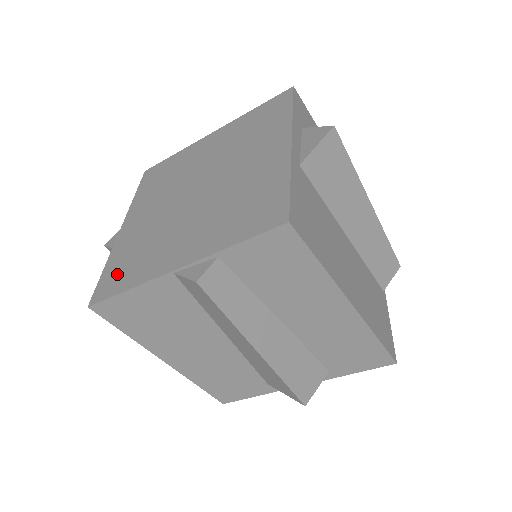
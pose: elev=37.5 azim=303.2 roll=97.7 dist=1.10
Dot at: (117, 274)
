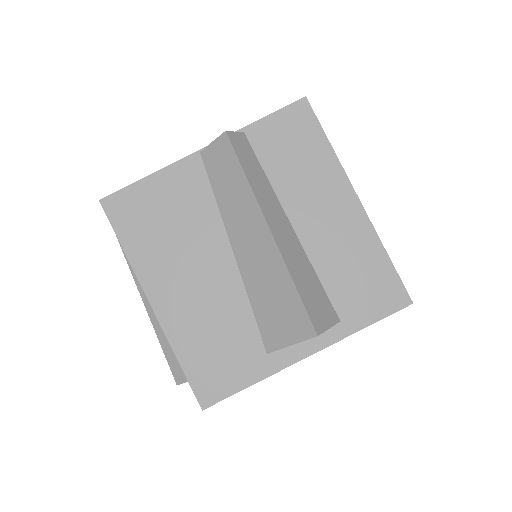
Dot at: occluded
